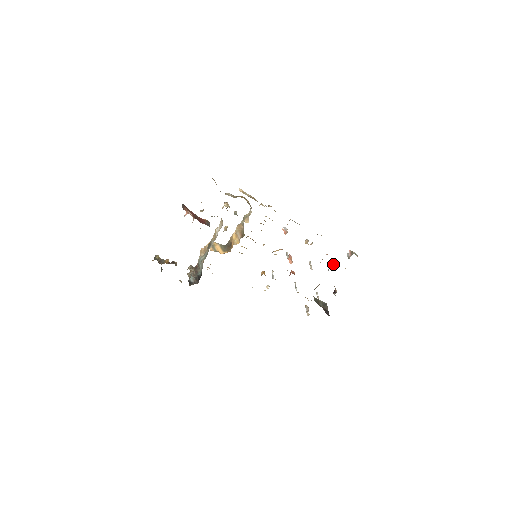
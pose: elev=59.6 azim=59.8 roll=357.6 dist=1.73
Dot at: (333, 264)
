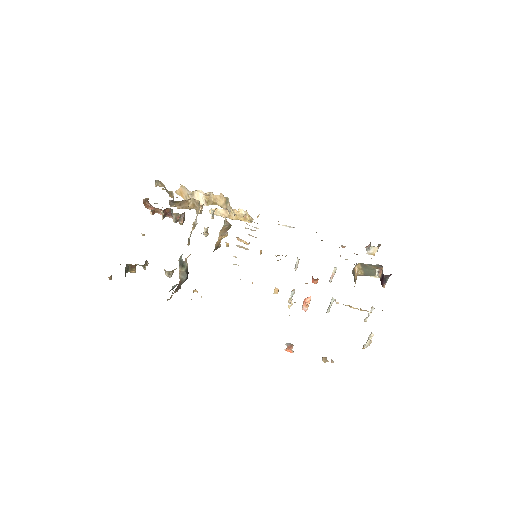
Dot at: occluded
